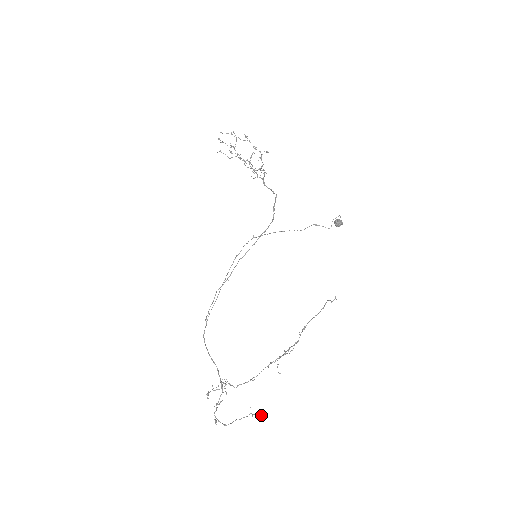
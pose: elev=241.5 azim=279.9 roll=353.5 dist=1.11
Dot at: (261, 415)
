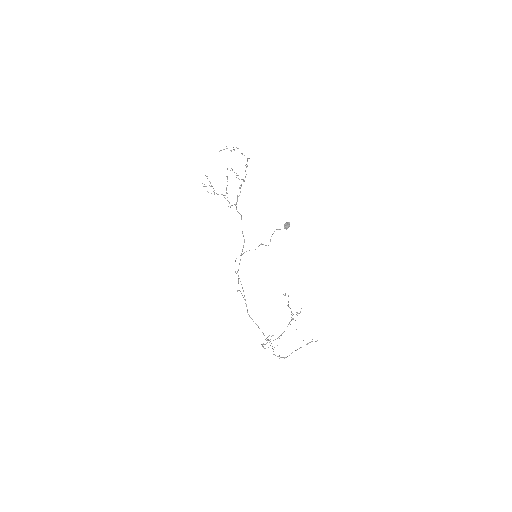
Dot at: (317, 340)
